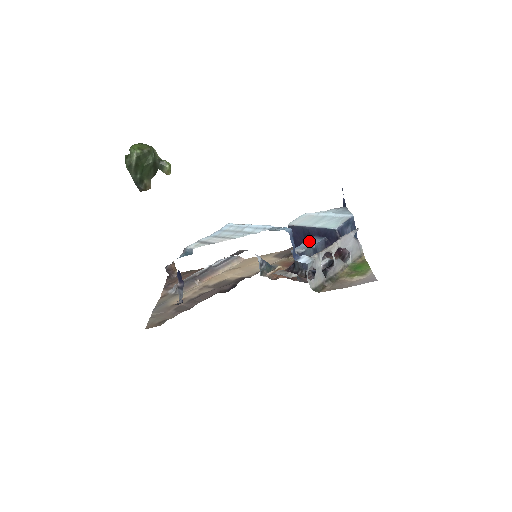
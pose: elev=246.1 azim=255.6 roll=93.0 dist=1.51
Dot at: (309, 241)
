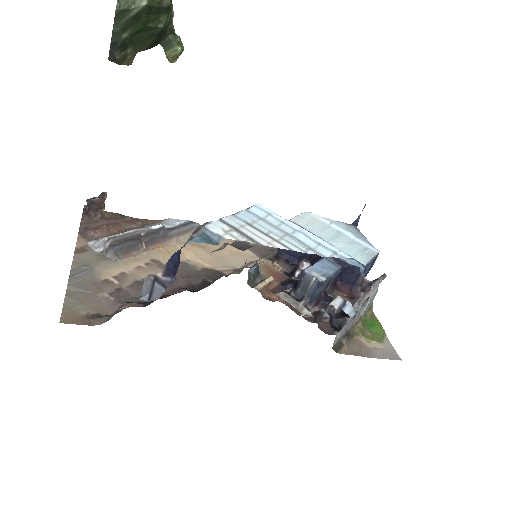
Dot at: (324, 263)
